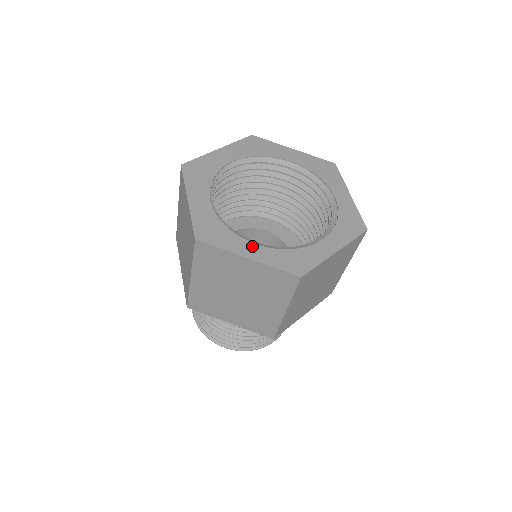
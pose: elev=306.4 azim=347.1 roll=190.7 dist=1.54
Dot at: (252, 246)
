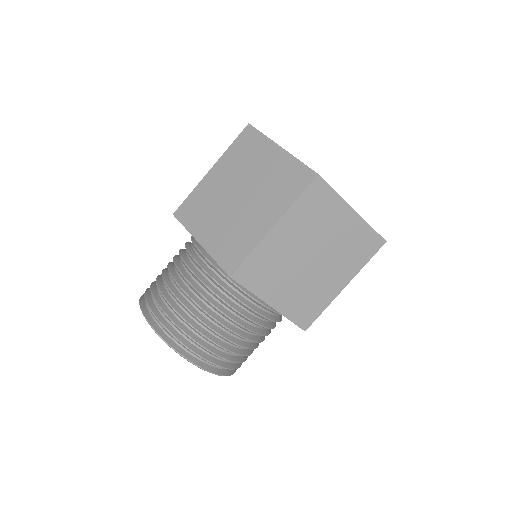
Dot at: occluded
